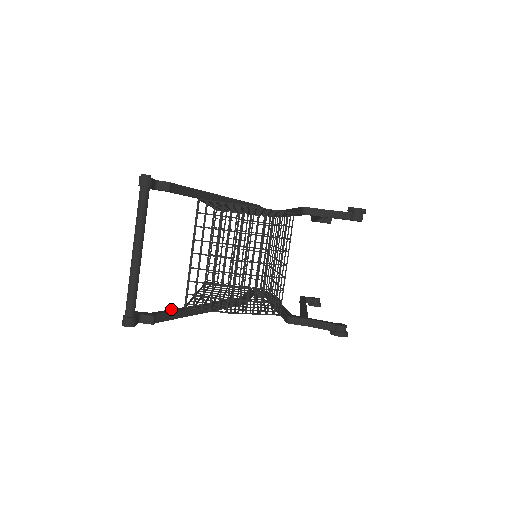
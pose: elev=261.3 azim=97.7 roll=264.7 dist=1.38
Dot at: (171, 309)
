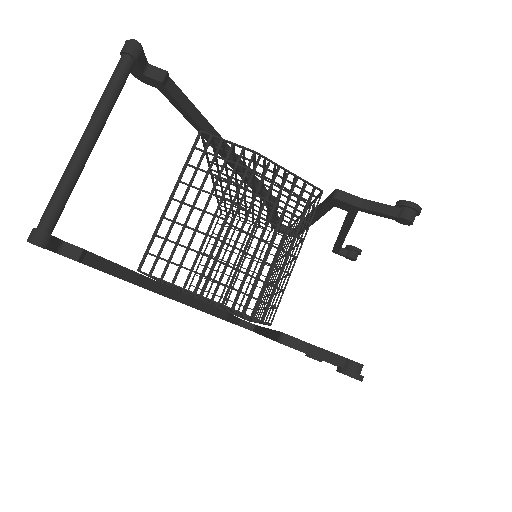
Dot at: occluded
